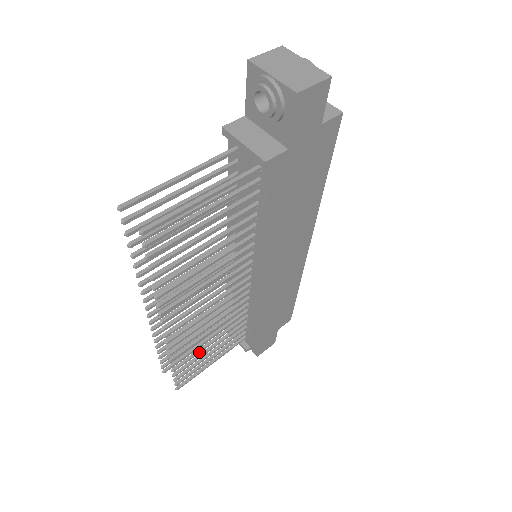
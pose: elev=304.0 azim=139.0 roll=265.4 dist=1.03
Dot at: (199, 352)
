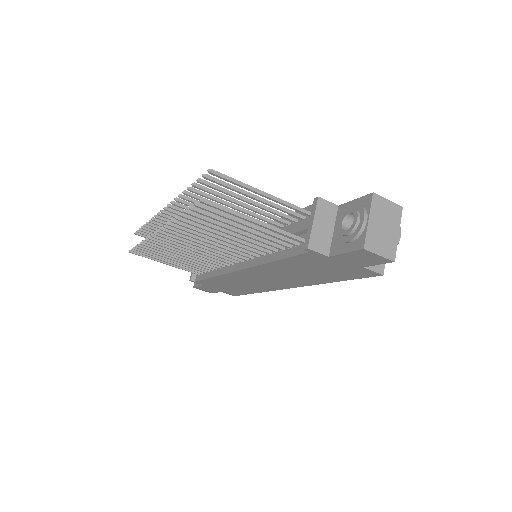
Dot at: (164, 254)
